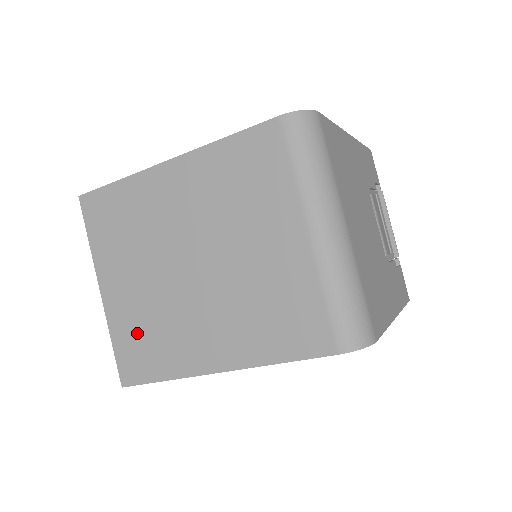
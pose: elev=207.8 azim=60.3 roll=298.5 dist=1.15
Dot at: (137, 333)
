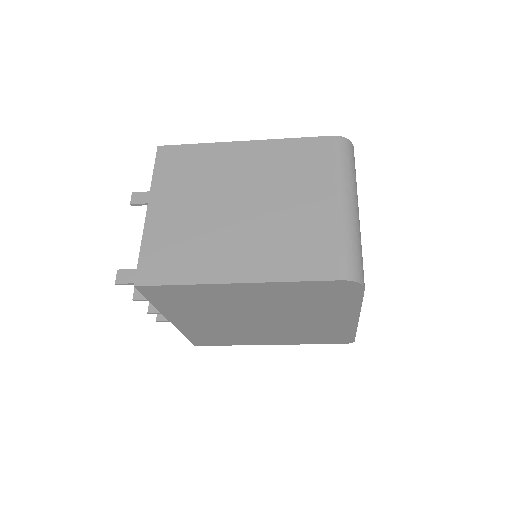
Dot at: (170, 245)
